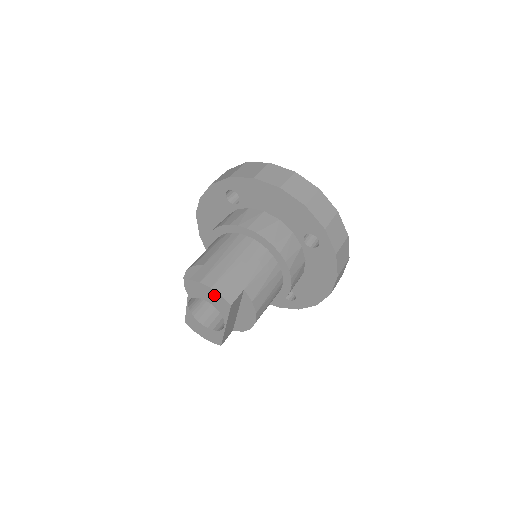
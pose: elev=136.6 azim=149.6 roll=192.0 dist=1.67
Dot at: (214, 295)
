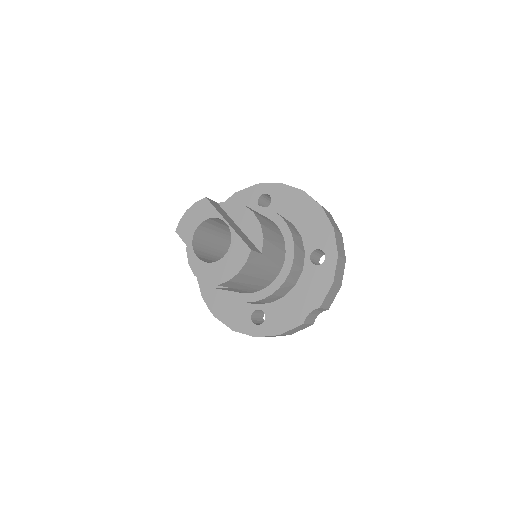
Dot at: (193, 211)
